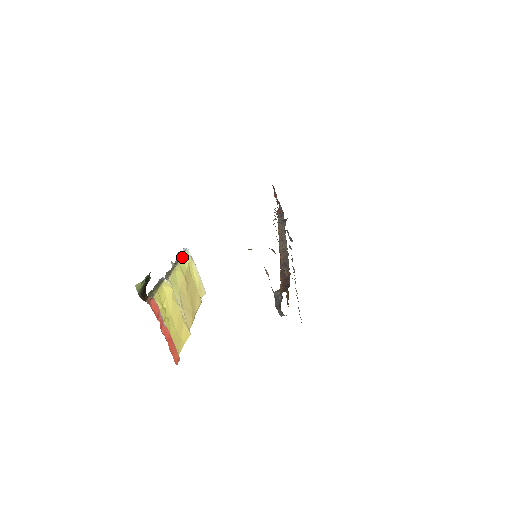
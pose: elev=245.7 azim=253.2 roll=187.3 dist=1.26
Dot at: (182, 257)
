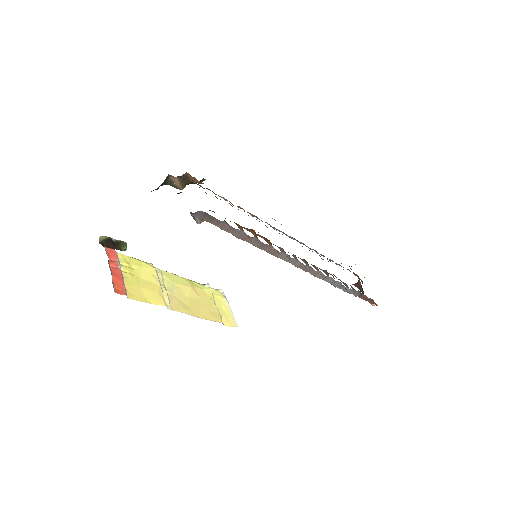
Dot at: (204, 285)
